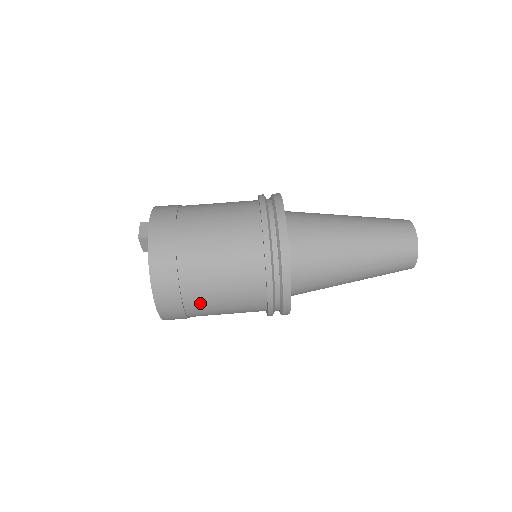
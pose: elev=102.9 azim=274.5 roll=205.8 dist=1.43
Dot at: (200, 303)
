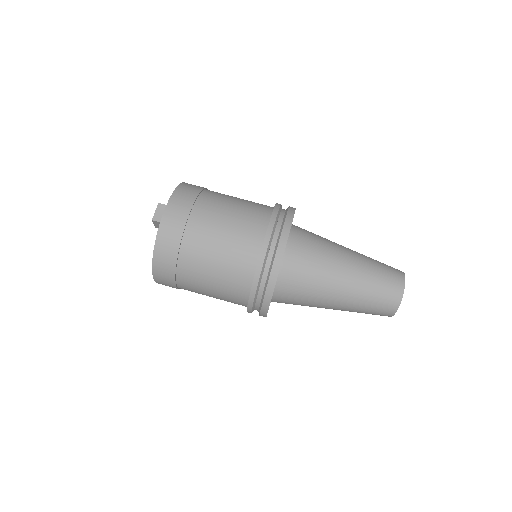
Dot at: (191, 288)
